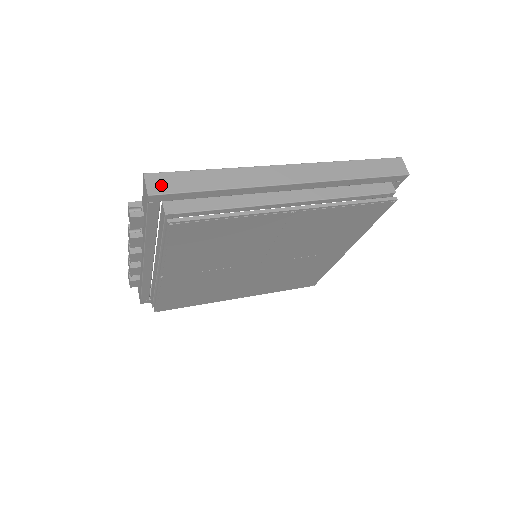
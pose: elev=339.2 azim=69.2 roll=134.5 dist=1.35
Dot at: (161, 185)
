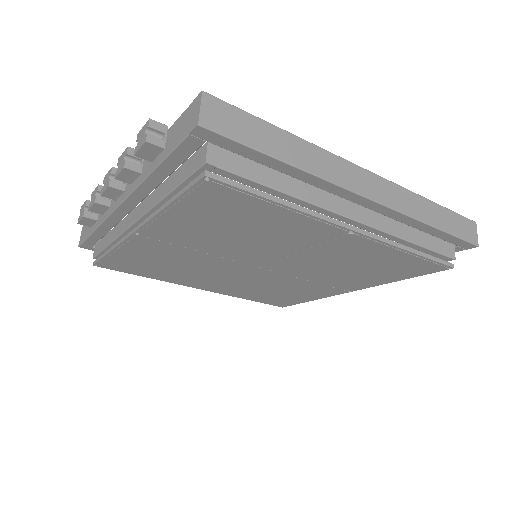
Dot at: (220, 119)
